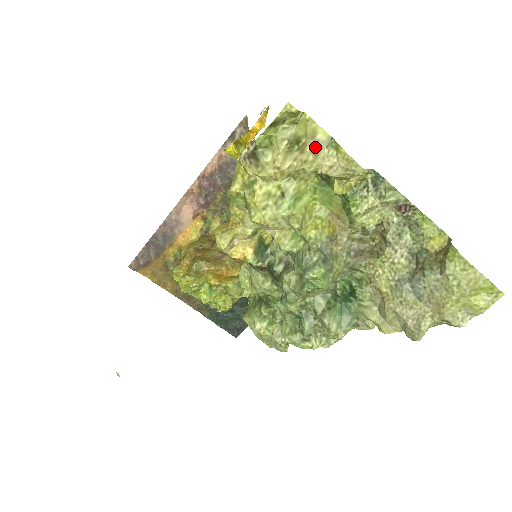
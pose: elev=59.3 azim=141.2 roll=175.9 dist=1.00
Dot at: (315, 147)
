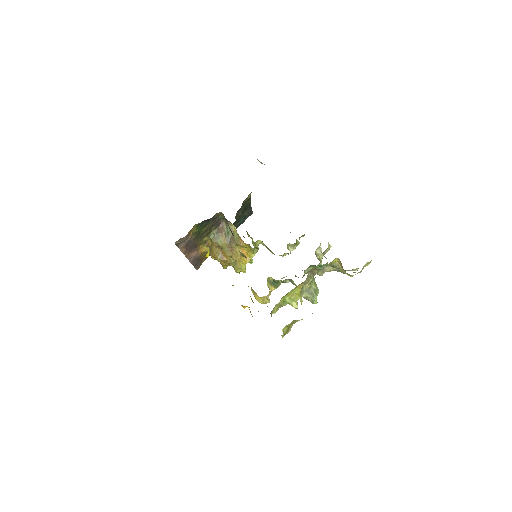
Dot at: (292, 324)
